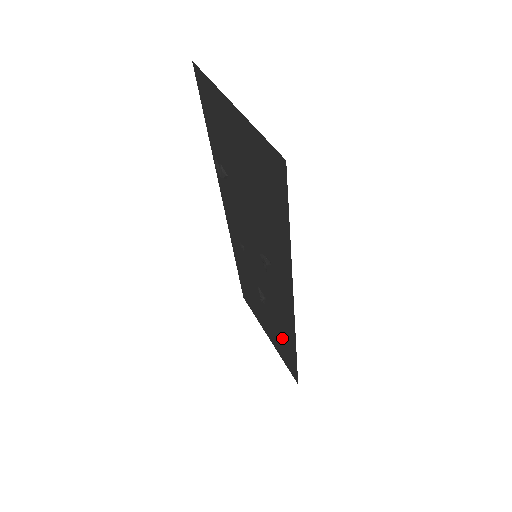
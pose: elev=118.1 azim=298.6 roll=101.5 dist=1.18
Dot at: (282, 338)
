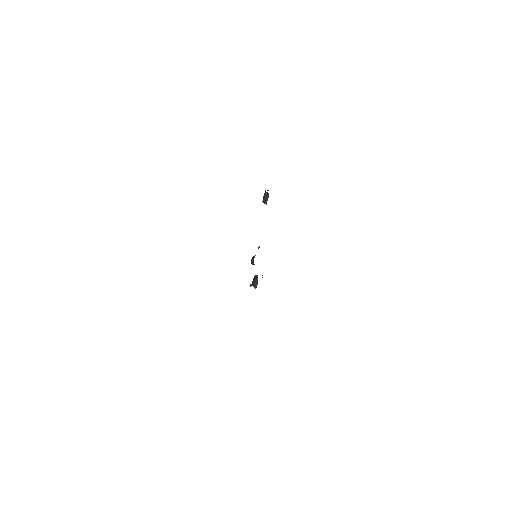
Dot at: occluded
